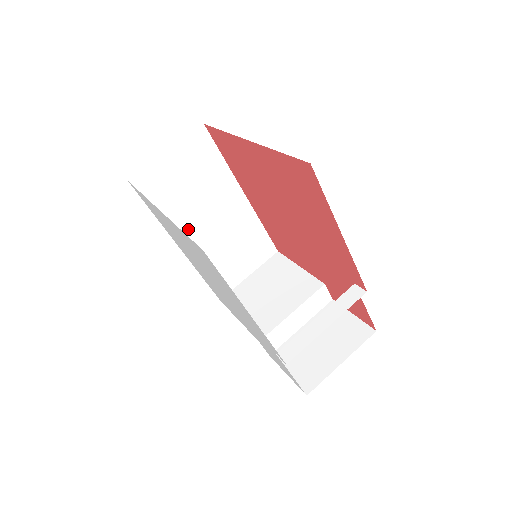
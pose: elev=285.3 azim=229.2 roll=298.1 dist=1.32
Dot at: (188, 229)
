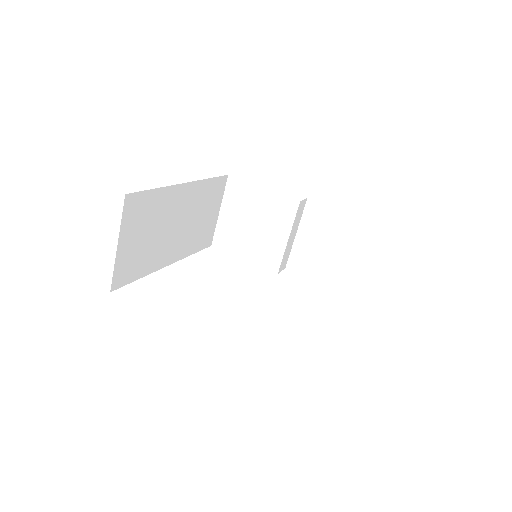
Dot at: (166, 251)
